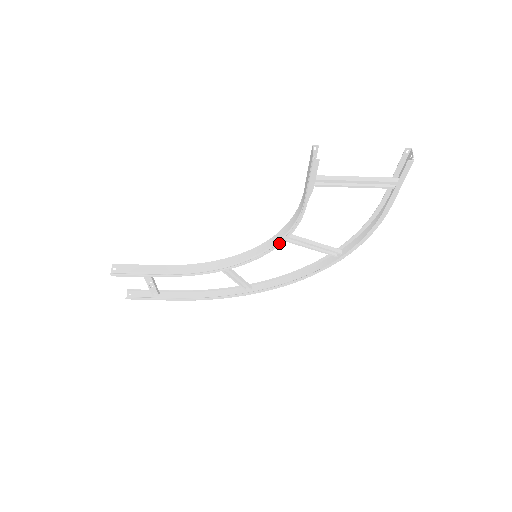
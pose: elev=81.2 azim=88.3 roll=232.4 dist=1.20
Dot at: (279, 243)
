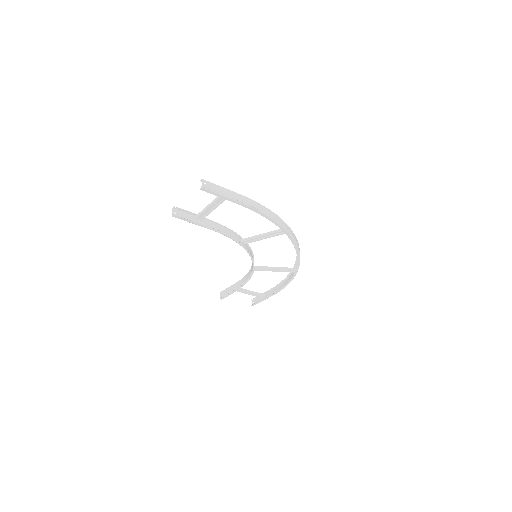
Dot at: (243, 247)
